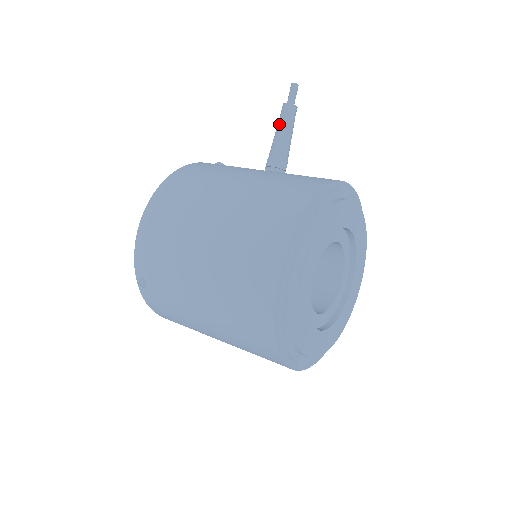
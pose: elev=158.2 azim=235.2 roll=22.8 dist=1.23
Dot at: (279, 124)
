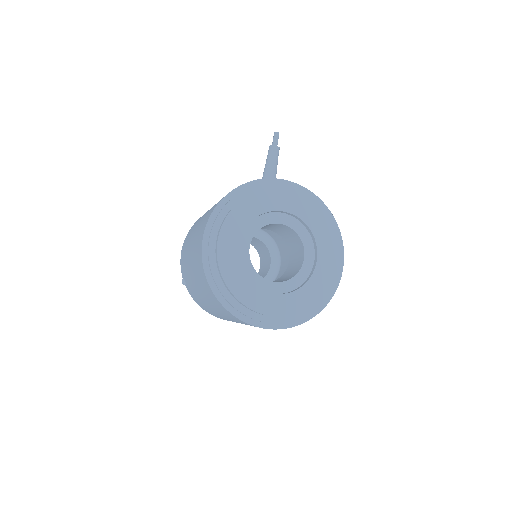
Dot at: (266, 161)
